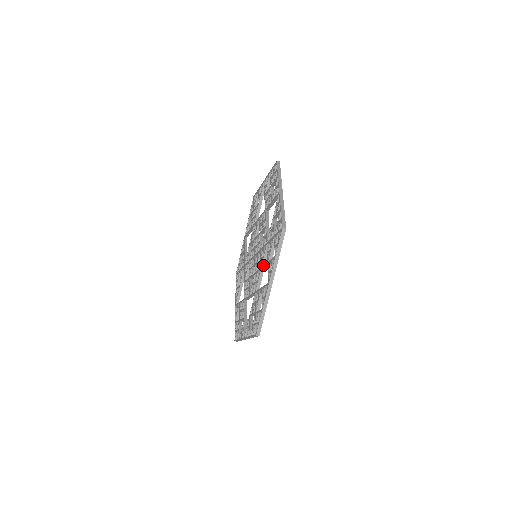
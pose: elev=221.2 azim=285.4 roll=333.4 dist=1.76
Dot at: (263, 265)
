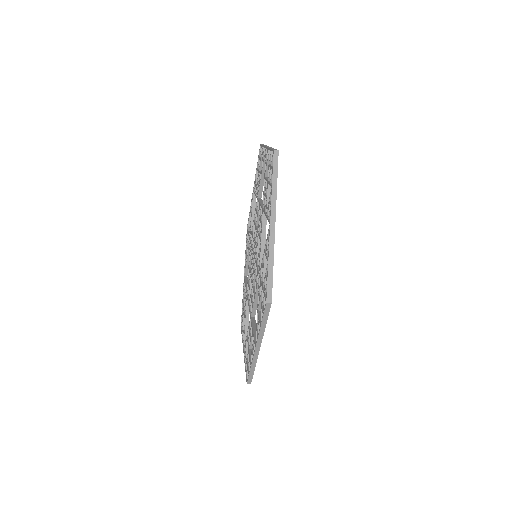
Dot at: (257, 295)
